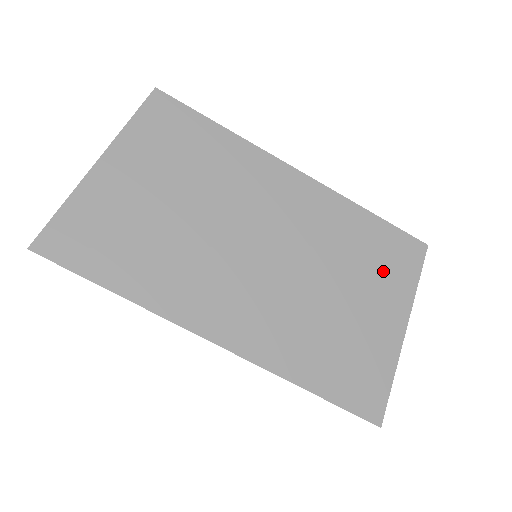
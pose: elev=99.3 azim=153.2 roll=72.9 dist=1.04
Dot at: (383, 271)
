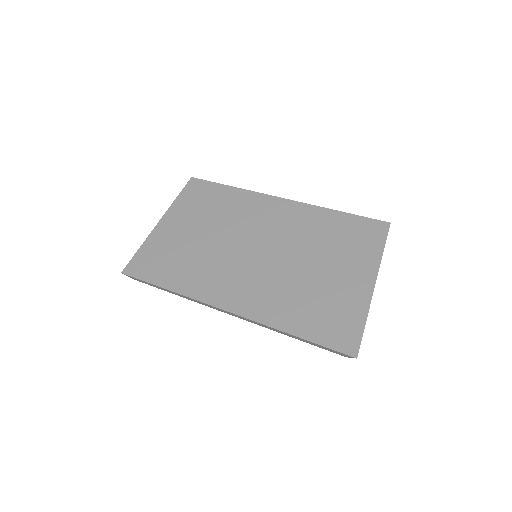
Dot at: (351, 247)
